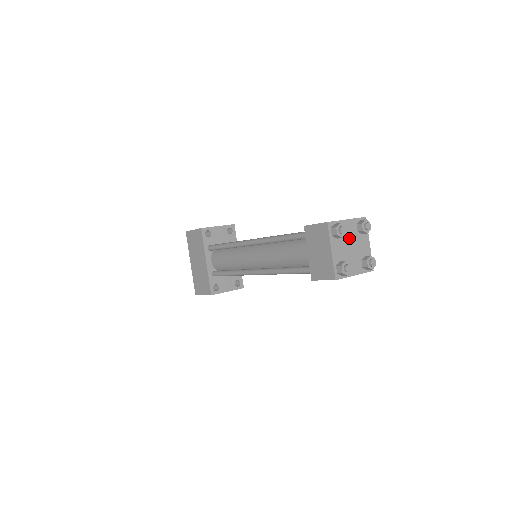
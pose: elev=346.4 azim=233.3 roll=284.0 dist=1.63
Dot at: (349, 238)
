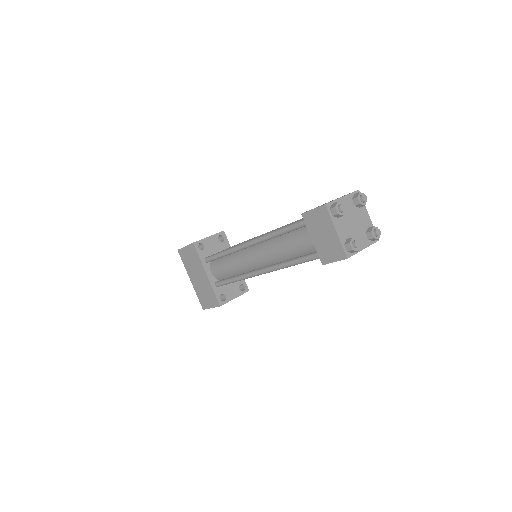
Dot at: (349, 214)
